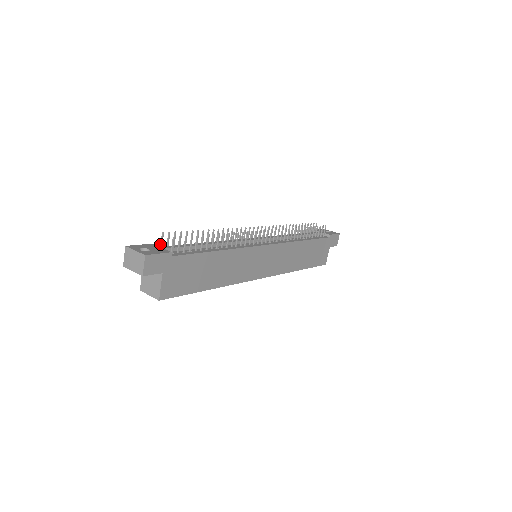
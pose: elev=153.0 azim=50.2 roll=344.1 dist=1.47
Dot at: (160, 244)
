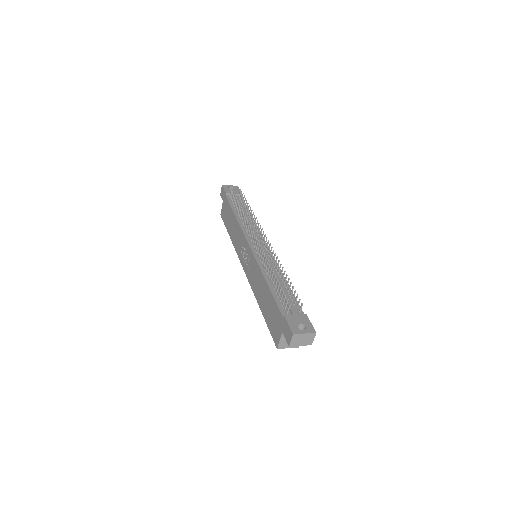
Dot at: (287, 312)
